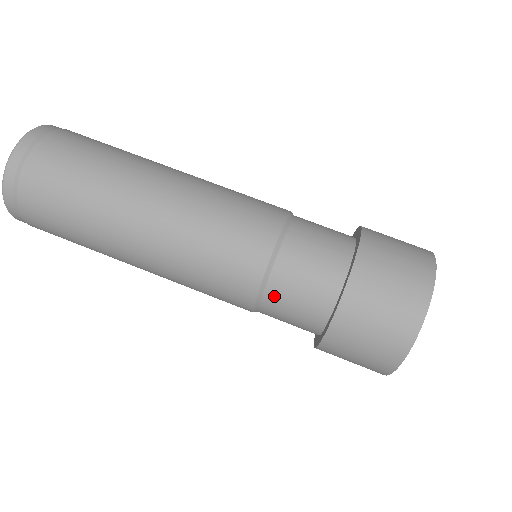
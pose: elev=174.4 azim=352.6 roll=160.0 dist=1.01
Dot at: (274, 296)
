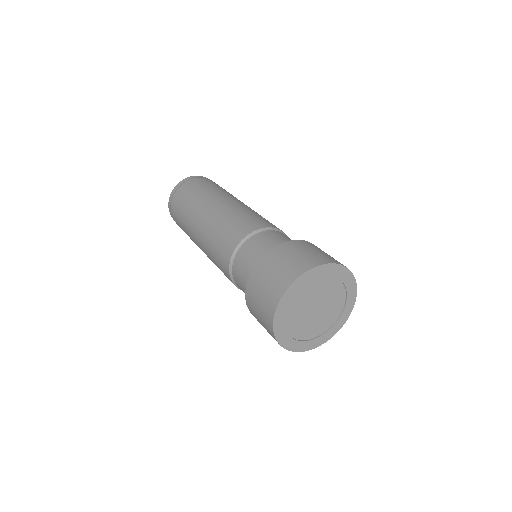
Dot at: (236, 281)
